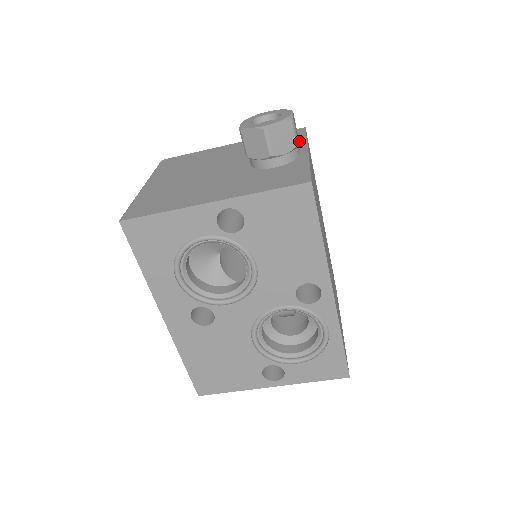
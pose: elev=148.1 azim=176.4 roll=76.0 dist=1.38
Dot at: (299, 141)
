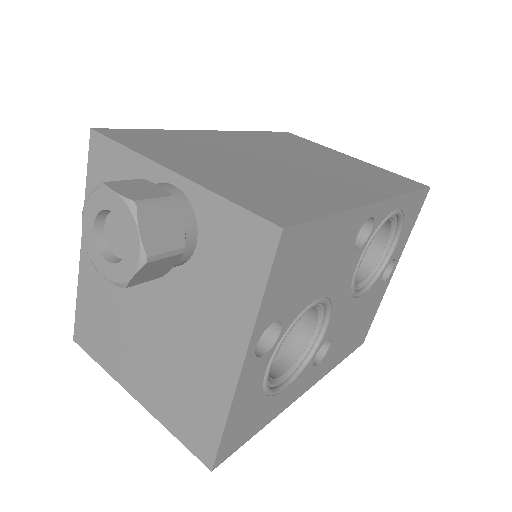
Dot at: (133, 165)
